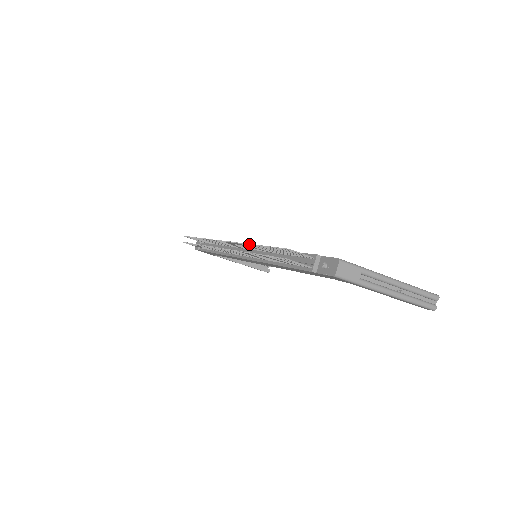
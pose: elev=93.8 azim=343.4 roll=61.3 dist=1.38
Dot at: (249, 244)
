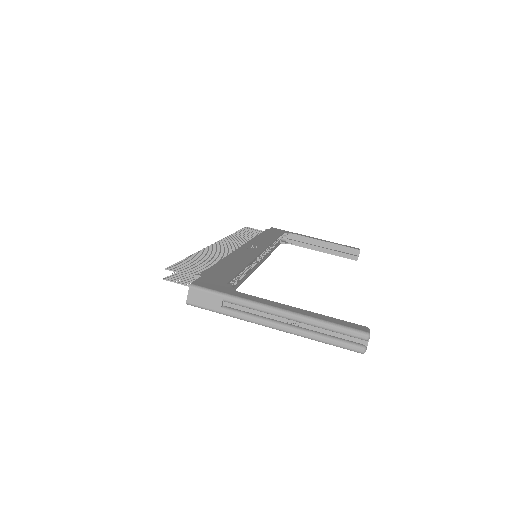
Dot at: (196, 252)
